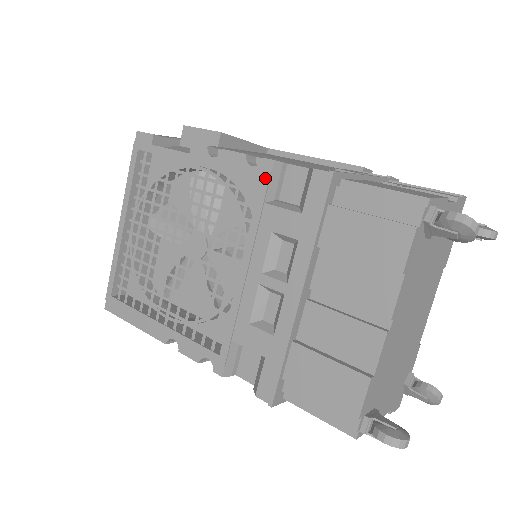
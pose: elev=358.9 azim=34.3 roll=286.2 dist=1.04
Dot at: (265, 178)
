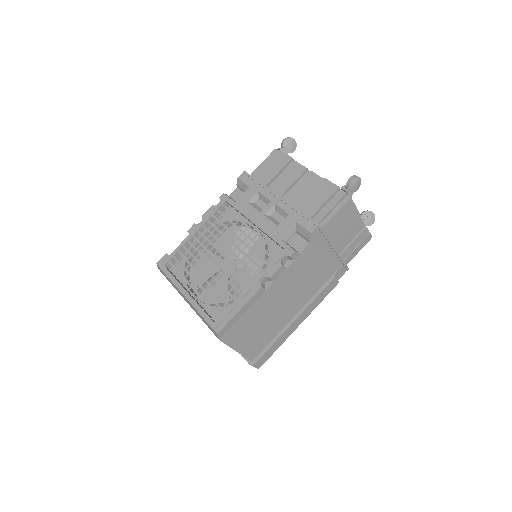
Dot at: (227, 198)
